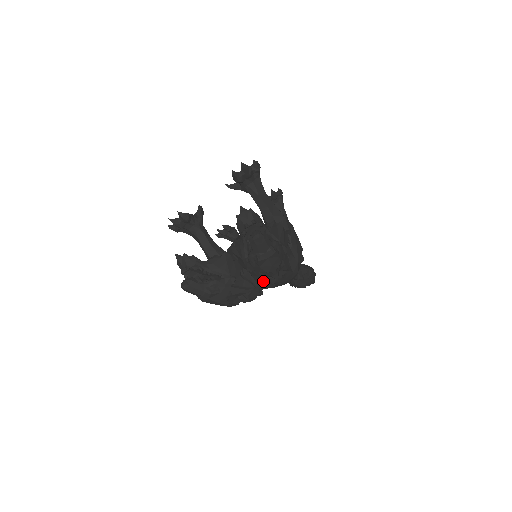
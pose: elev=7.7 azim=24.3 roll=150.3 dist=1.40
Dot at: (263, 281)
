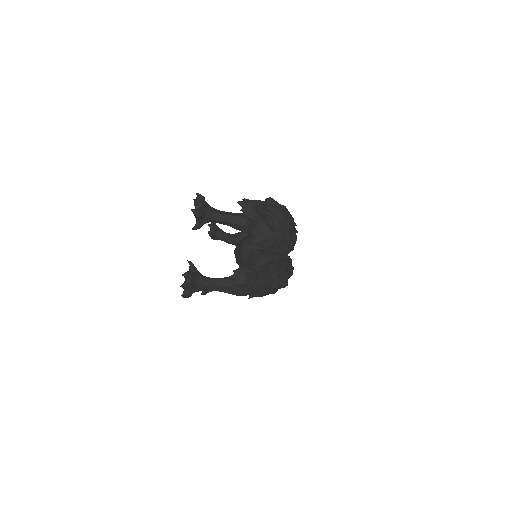
Dot at: (291, 242)
